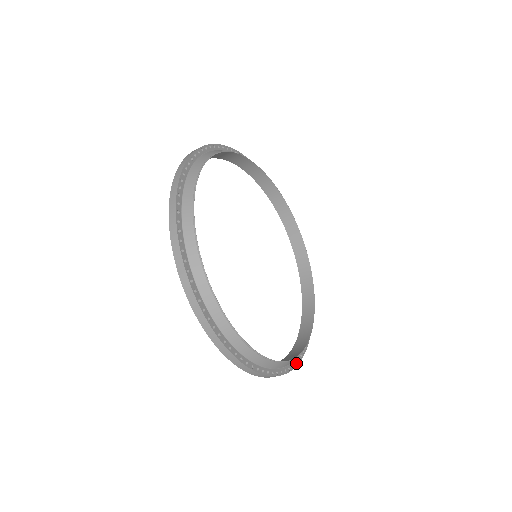
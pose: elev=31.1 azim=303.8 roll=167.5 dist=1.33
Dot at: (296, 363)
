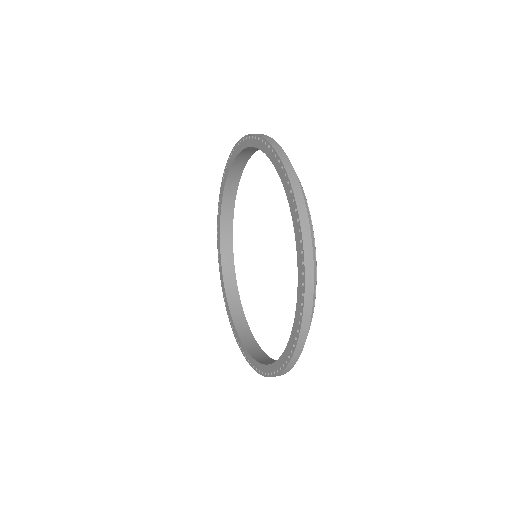
Dot at: occluded
